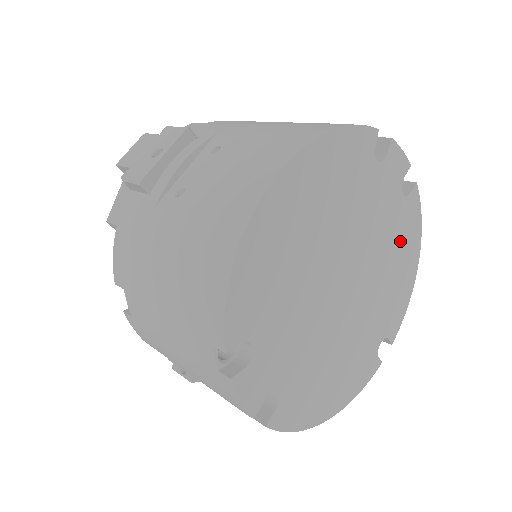
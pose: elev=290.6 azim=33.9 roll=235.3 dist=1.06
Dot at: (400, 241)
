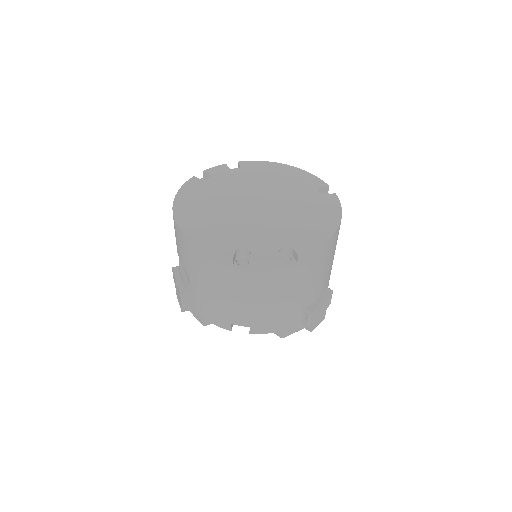
Dot at: (263, 173)
